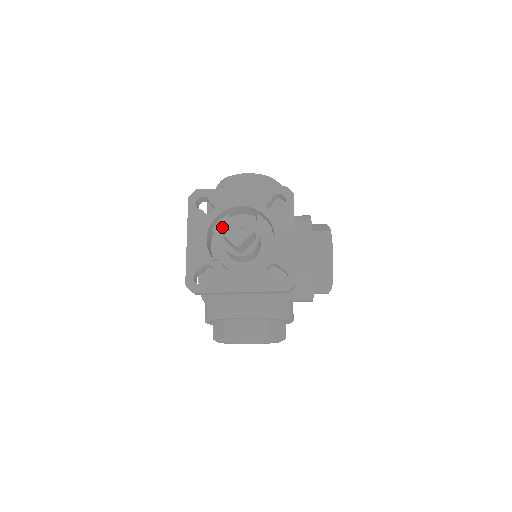
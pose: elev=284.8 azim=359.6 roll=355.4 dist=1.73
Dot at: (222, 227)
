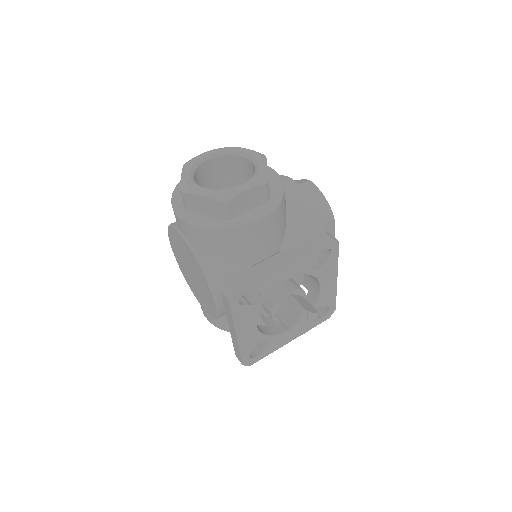
Dot at: (234, 267)
